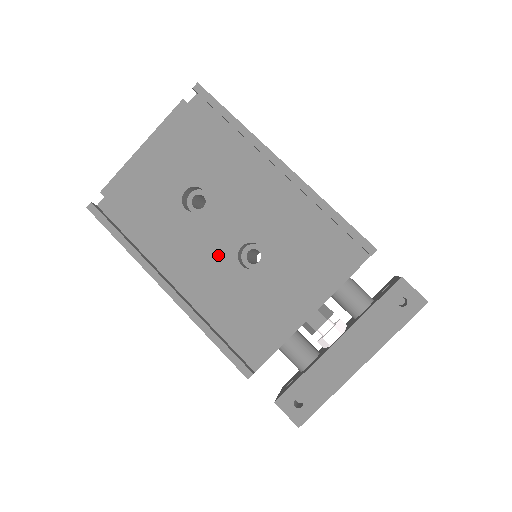
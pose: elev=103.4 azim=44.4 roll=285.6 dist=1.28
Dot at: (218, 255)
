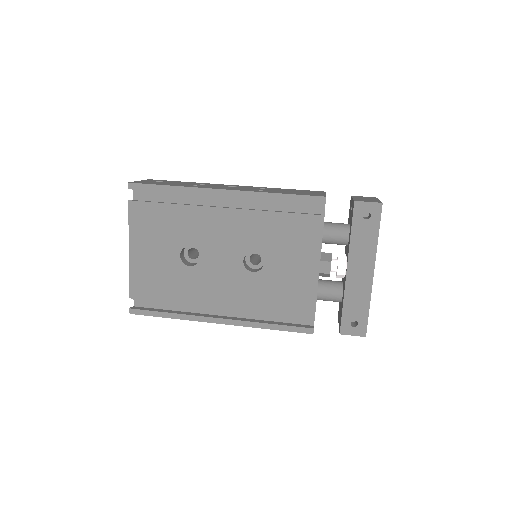
Dot at: (234, 277)
